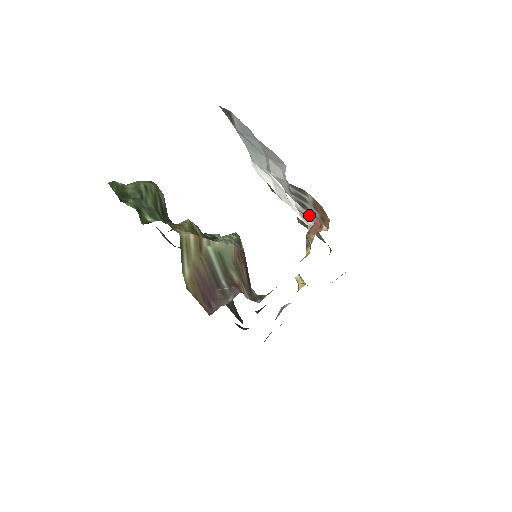
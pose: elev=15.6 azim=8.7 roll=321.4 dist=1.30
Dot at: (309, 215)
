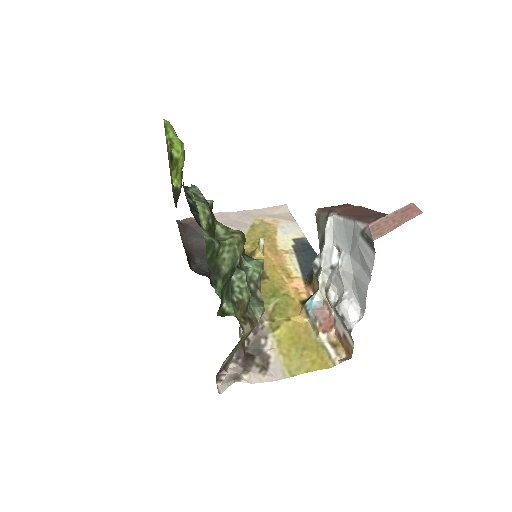
Dot at: (331, 305)
